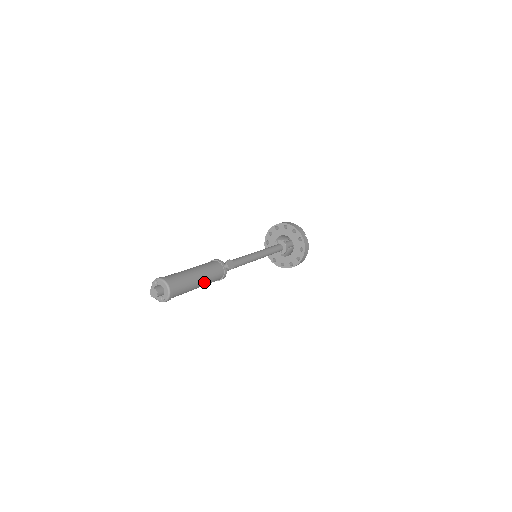
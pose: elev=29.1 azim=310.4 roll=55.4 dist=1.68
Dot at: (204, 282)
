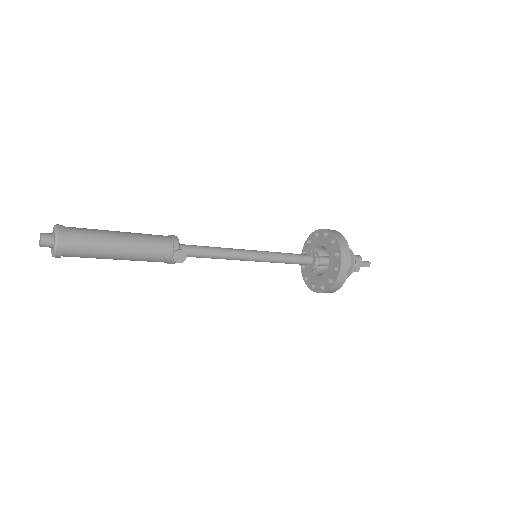
Dot at: (129, 258)
